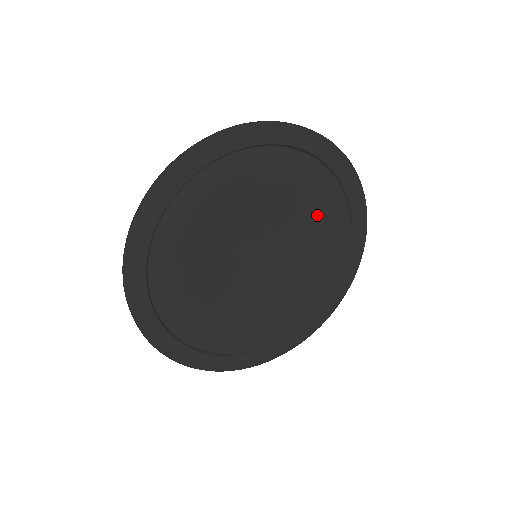
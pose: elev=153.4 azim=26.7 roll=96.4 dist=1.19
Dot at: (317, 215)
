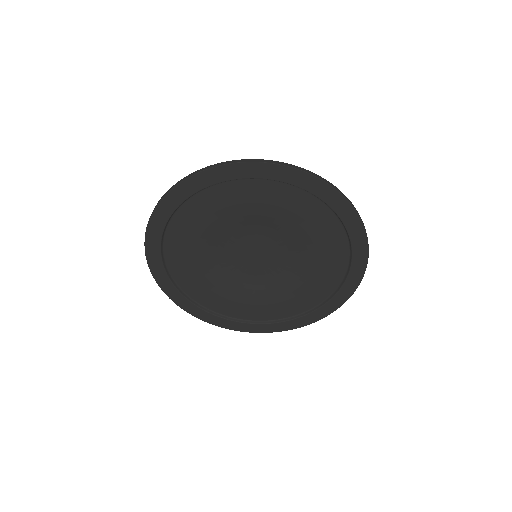
Dot at: (261, 206)
